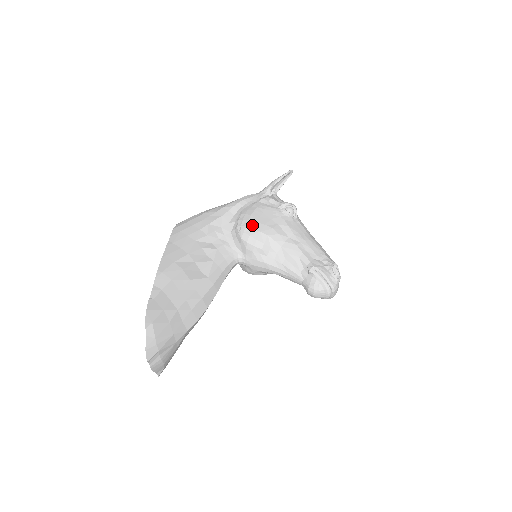
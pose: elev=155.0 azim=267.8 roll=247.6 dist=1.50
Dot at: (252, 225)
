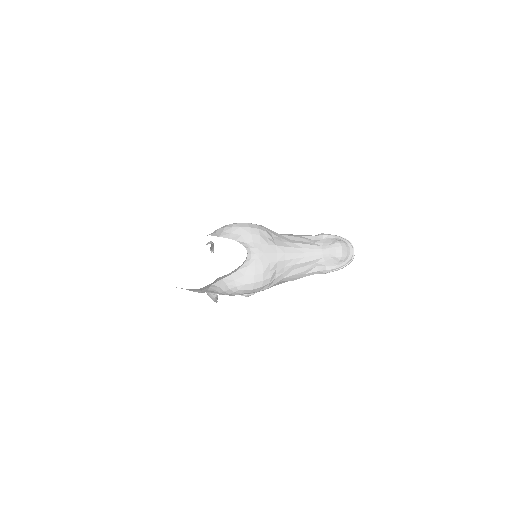
Dot at: occluded
